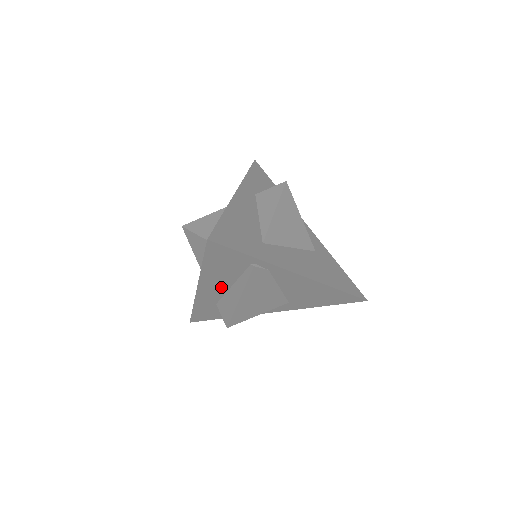
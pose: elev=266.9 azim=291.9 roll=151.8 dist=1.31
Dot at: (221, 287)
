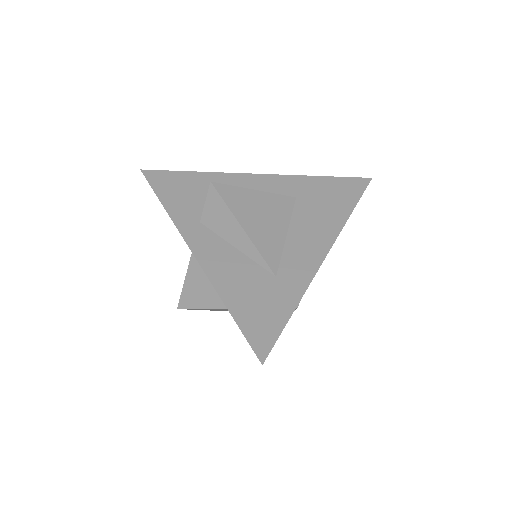
Dot at: occluded
